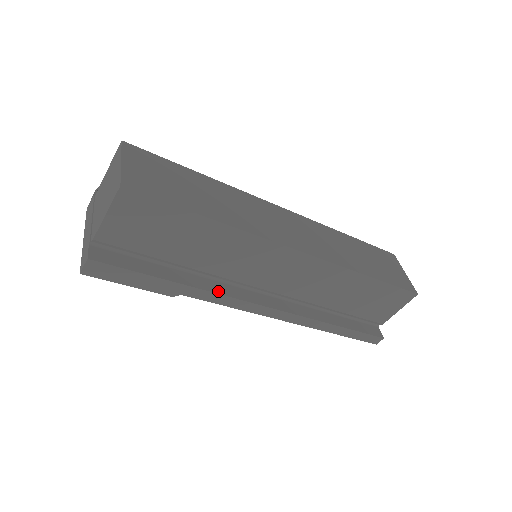
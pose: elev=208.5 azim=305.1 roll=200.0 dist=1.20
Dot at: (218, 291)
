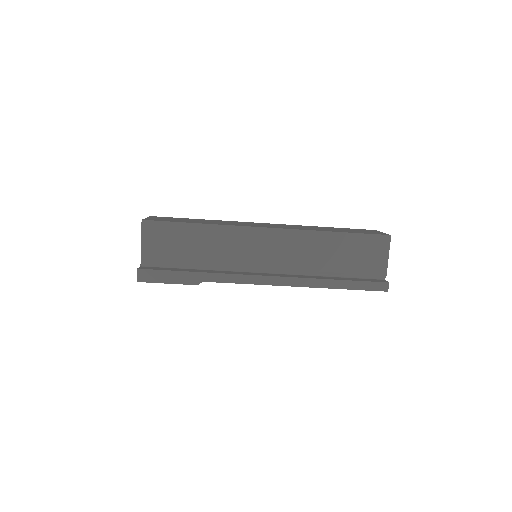
Dot at: (226, 273)
